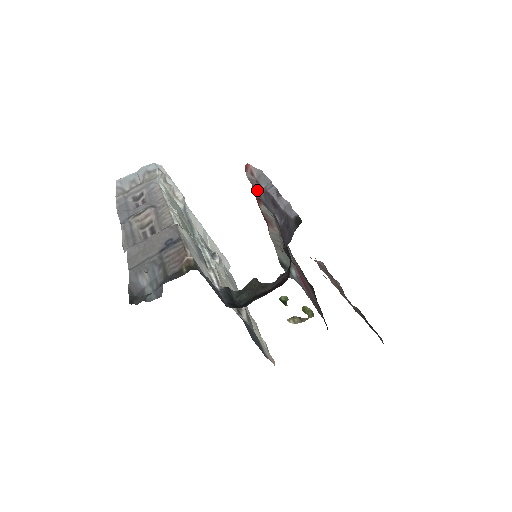
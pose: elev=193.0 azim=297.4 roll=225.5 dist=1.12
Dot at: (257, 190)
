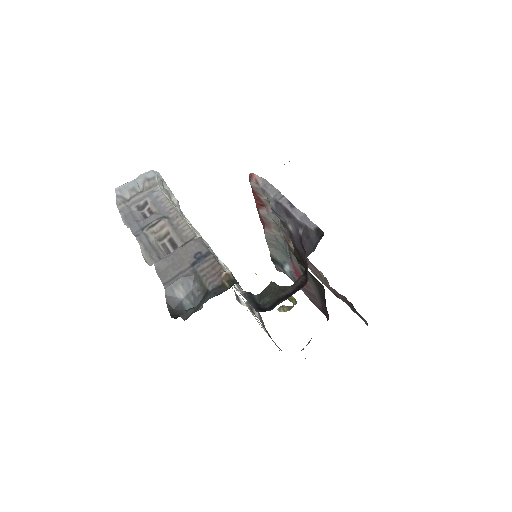
Dot at: (260, 197)
